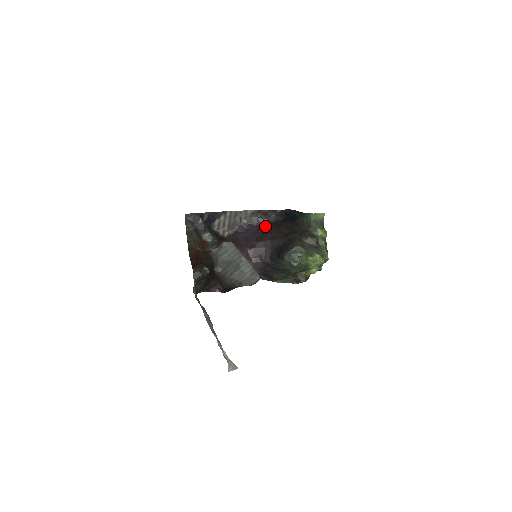
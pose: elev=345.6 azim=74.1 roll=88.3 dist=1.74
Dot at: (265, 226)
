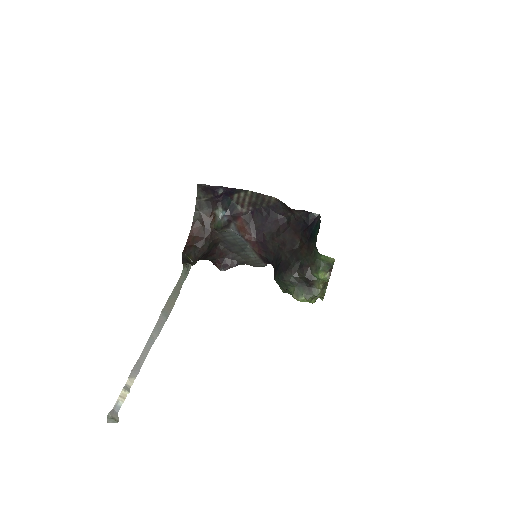
Dot at: (287, 220)
